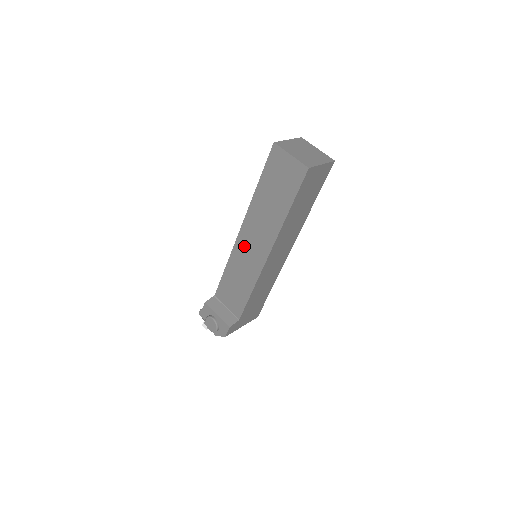
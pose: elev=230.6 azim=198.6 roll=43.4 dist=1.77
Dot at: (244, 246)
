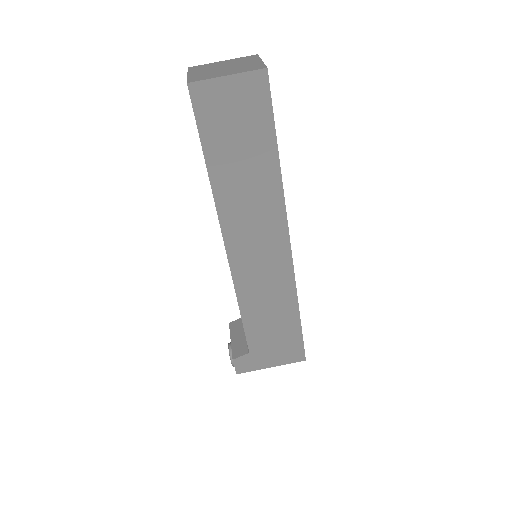
Dot at: occluded
